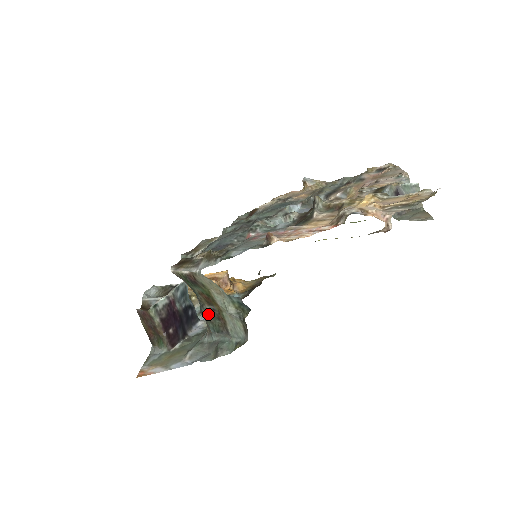
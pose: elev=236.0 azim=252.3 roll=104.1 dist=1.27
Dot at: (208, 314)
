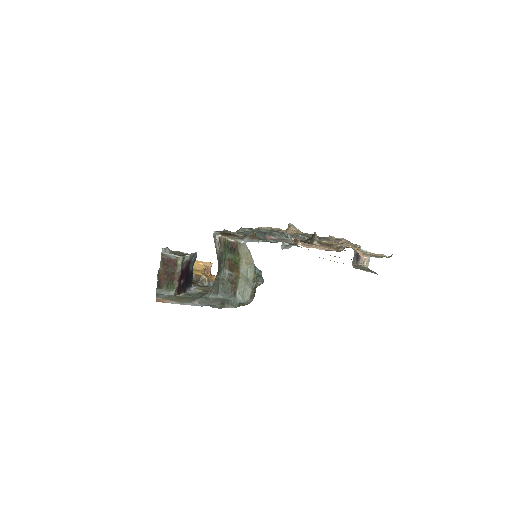
Dot at: (225, 277)
